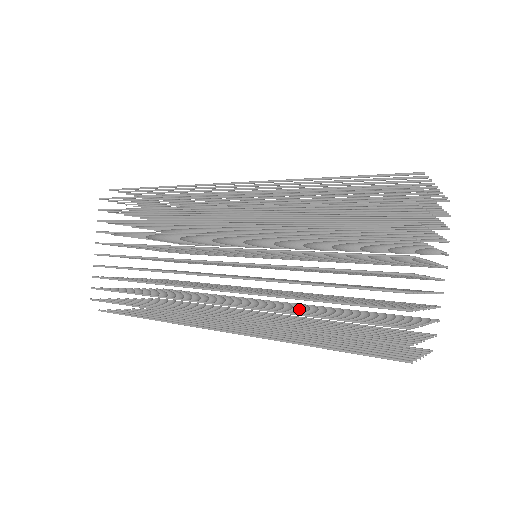
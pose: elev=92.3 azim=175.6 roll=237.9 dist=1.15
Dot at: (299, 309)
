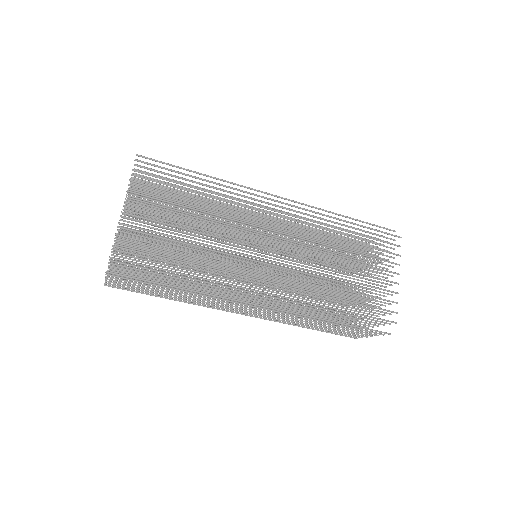
Dot at: (307, 299)
